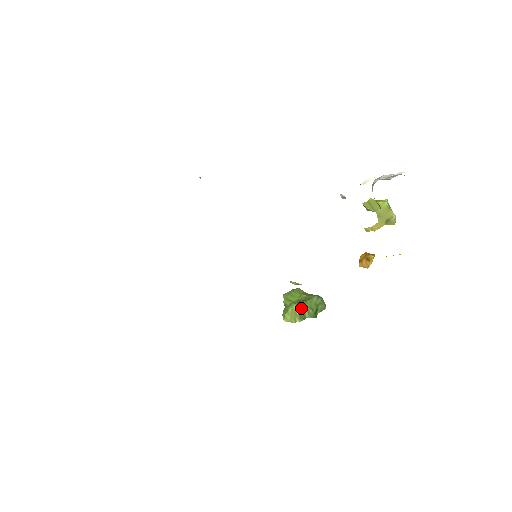
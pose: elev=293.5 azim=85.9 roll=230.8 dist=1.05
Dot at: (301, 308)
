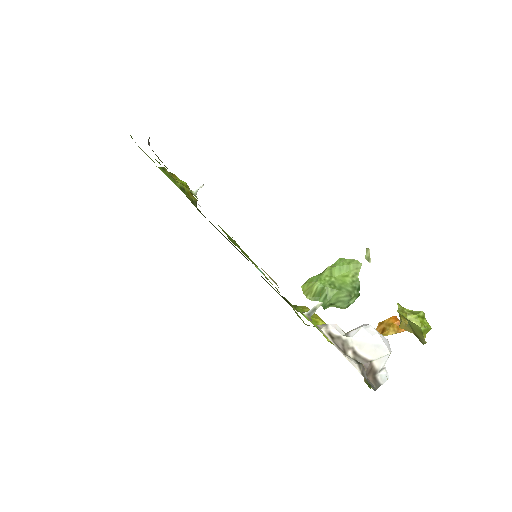
Dot at: (322, 291)
